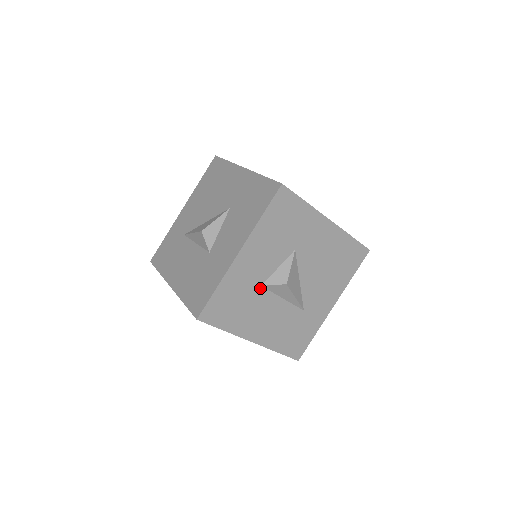
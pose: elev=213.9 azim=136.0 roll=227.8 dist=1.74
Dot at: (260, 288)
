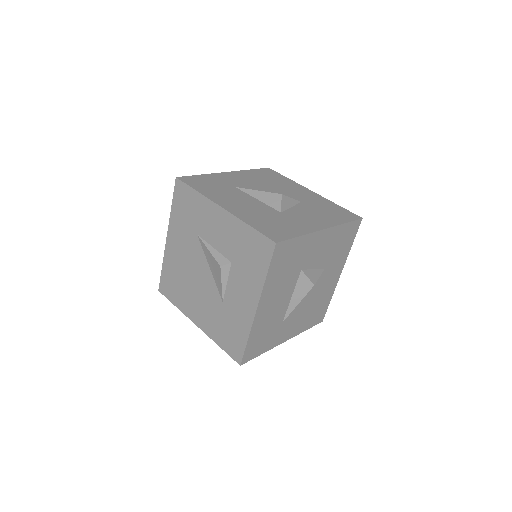
Dot at: (299, 271)
